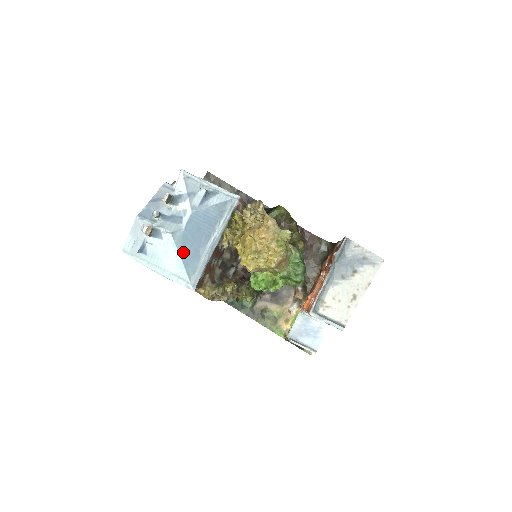
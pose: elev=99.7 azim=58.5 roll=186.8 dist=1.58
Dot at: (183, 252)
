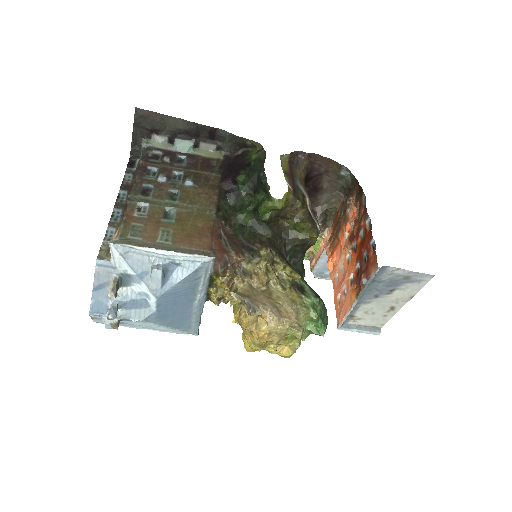
Dot at: (167, 323)
